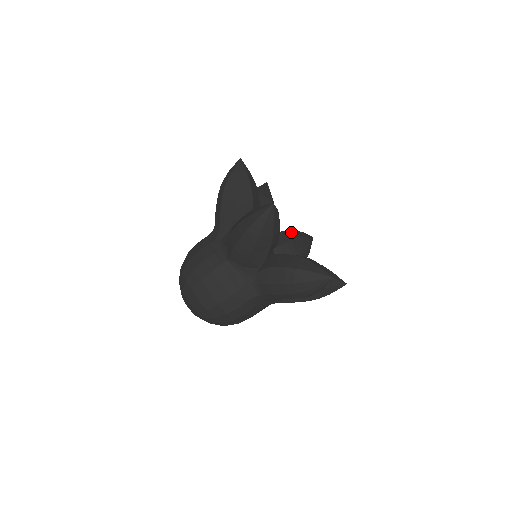
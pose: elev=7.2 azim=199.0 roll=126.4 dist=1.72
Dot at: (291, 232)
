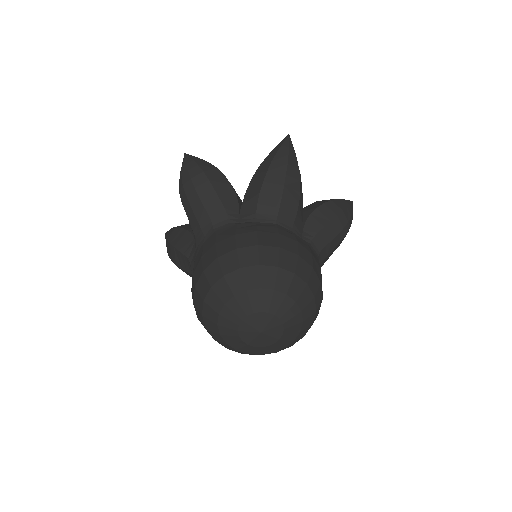
Dot at: occluded
